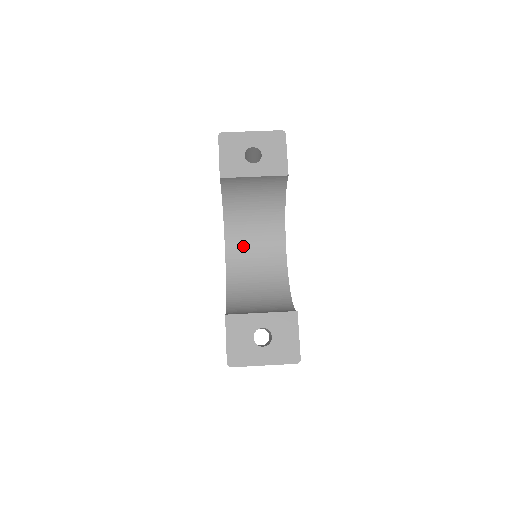
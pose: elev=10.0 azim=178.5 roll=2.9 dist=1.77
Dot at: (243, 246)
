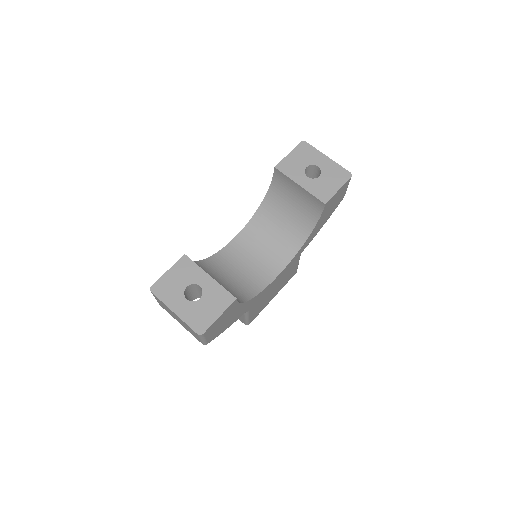
Dot at: (254, 241)
